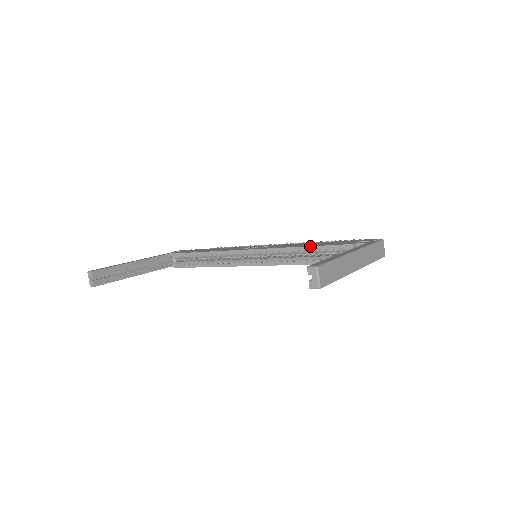
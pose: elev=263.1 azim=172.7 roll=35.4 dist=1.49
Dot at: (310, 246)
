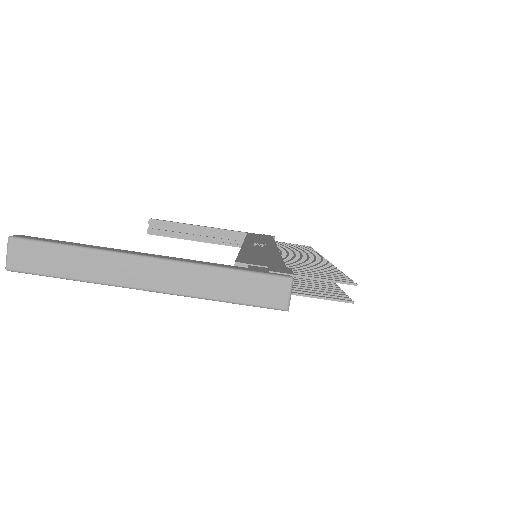
Dot at: (239, 252)
